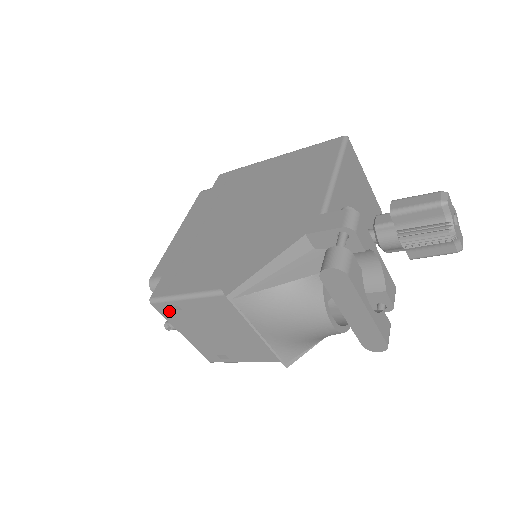
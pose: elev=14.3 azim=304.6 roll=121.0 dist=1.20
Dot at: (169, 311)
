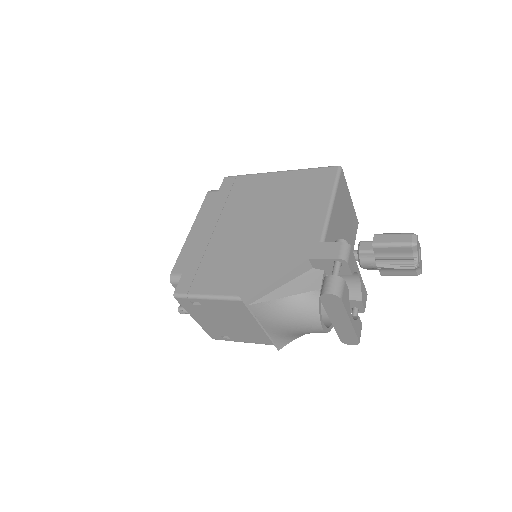
Dot at: (189, 304)
